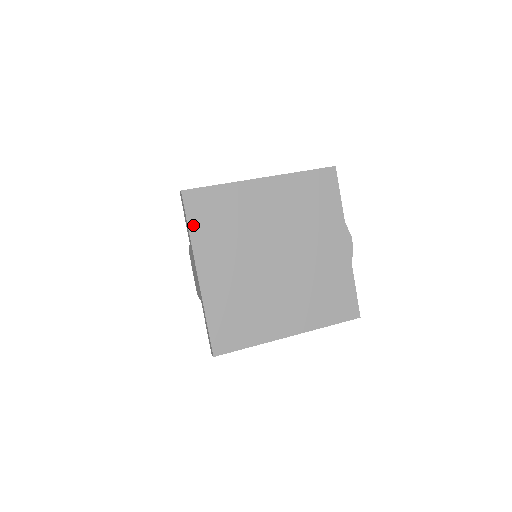
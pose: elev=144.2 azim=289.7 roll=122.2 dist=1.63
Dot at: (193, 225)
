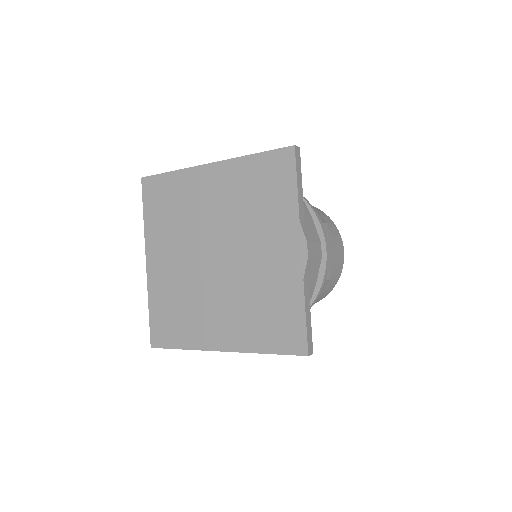
Dot at: (147, 212)
